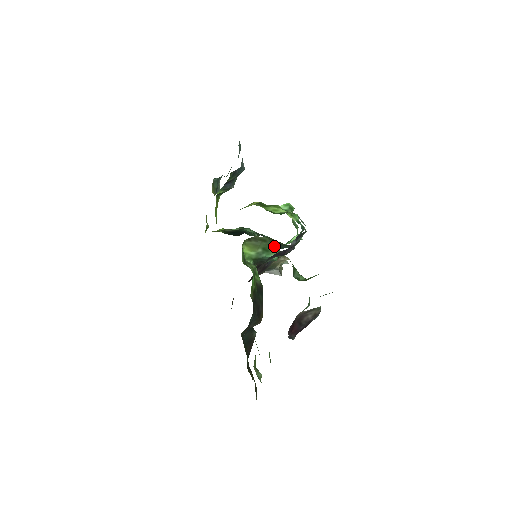
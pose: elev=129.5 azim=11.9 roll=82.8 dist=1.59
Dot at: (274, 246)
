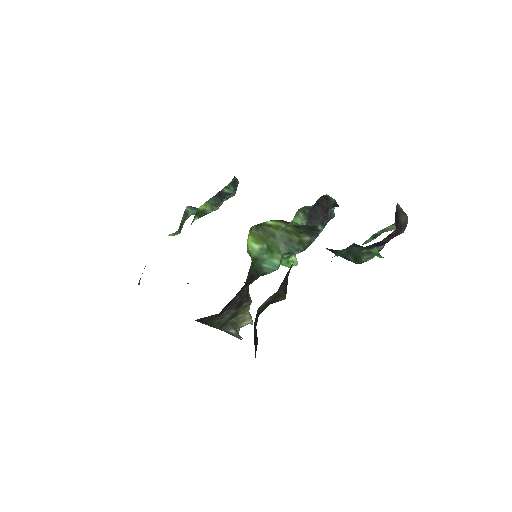
Dot at: (280, 247)
